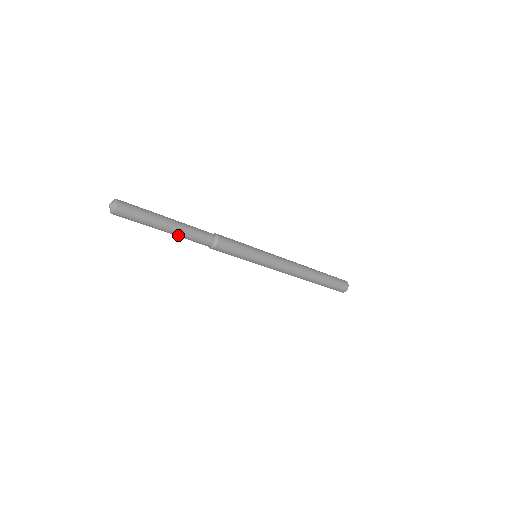
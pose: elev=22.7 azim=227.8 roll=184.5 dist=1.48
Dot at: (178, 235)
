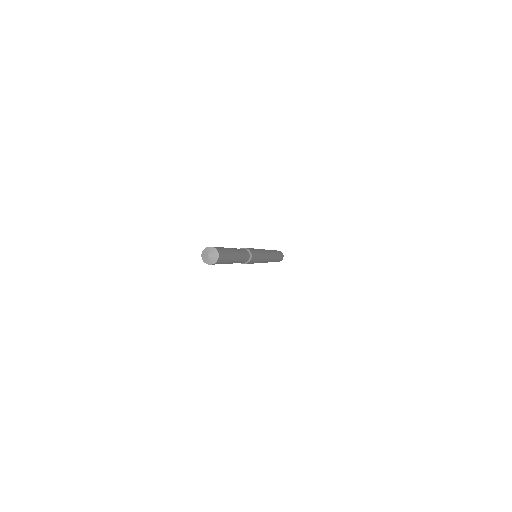
Dot at: occluded
